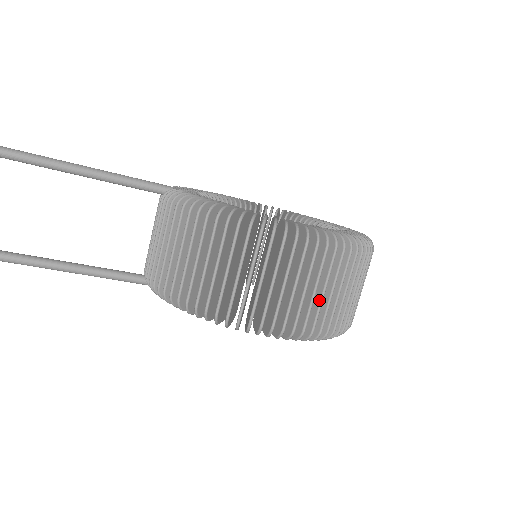
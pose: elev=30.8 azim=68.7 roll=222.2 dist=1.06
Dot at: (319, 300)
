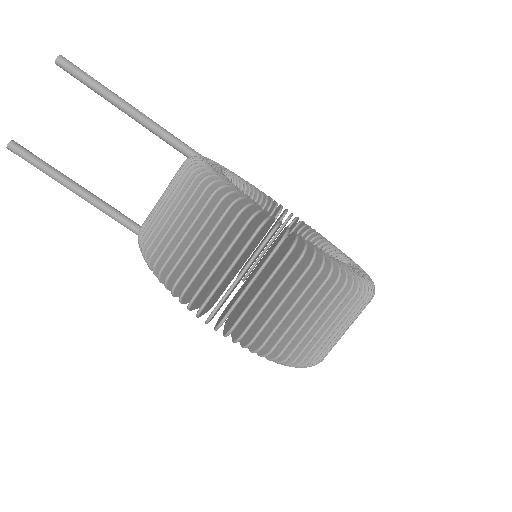
Dot at: (281, 317)
